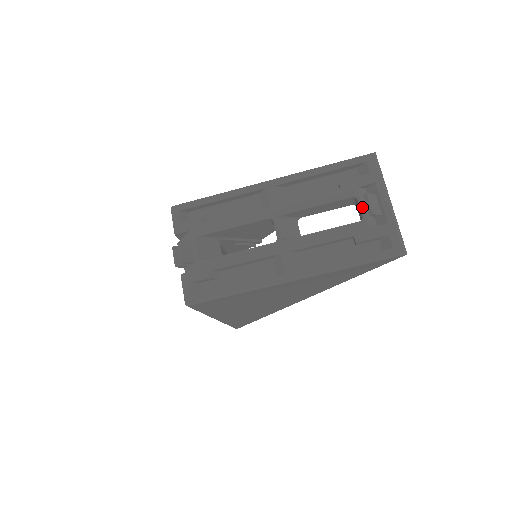
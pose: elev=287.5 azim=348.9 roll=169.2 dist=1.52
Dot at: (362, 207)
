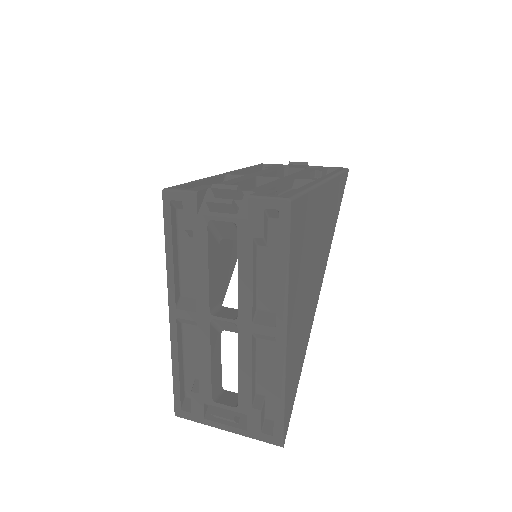
Dot at: occluded
